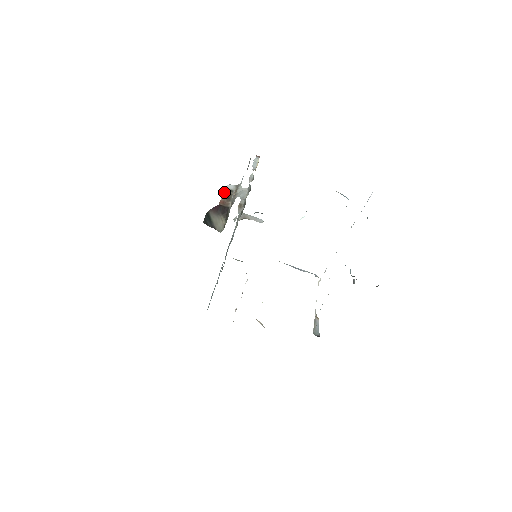
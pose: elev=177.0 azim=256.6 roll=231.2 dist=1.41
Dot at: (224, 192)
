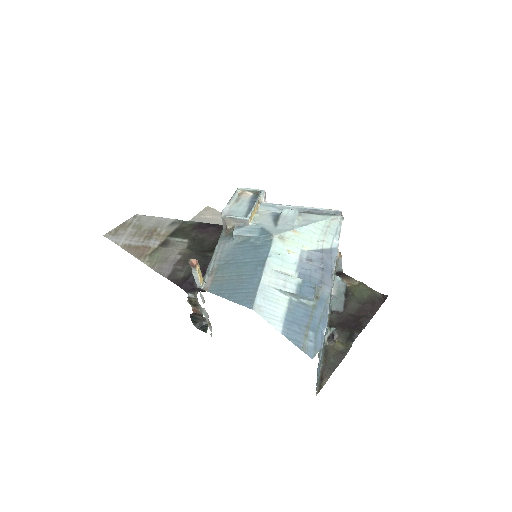
Dot at: (190, 300)
